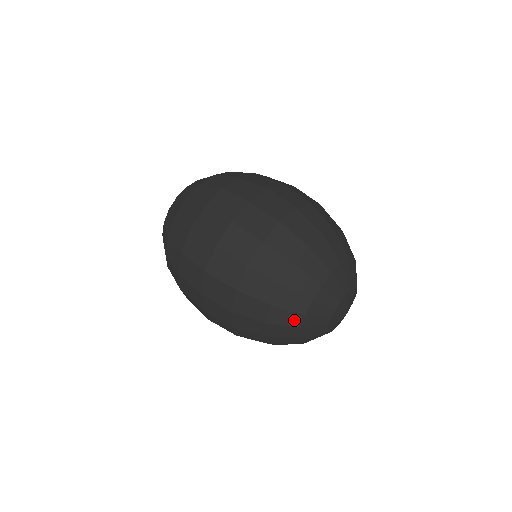
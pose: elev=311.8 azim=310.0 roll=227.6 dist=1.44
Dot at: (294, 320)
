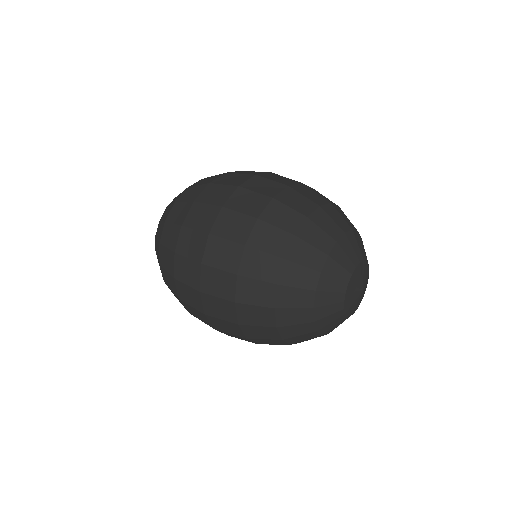
Dot at: (309, 280)
